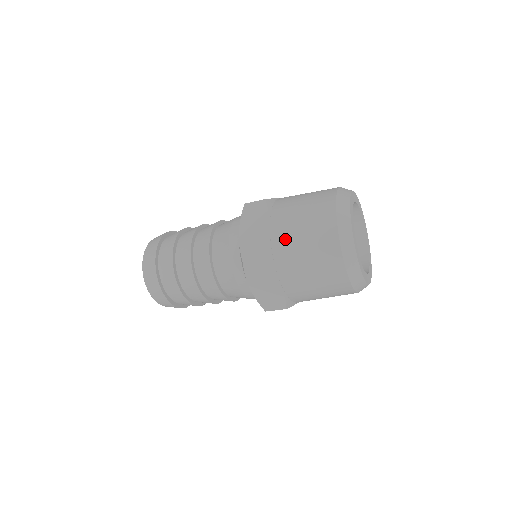
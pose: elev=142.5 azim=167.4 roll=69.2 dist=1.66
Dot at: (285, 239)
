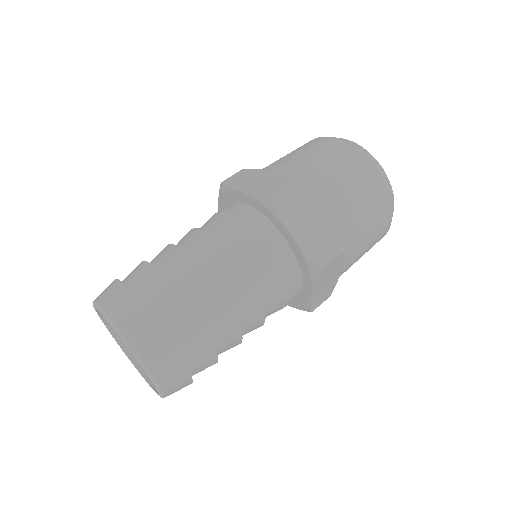
Dot at: (346, 219)
